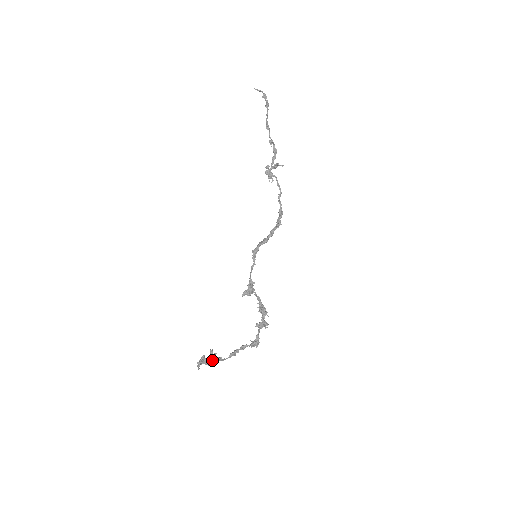
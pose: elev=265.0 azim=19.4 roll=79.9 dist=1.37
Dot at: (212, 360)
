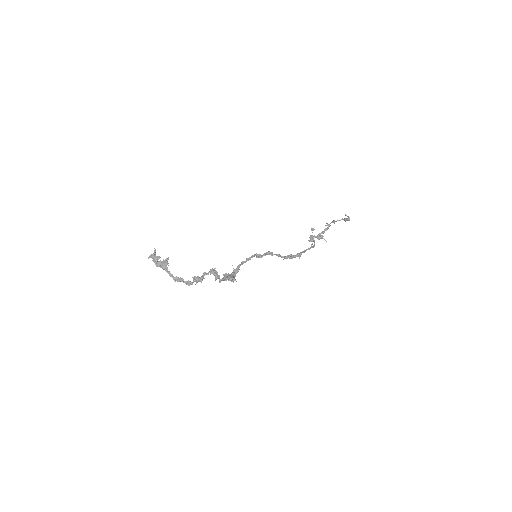
Dot at: (162, 264)
